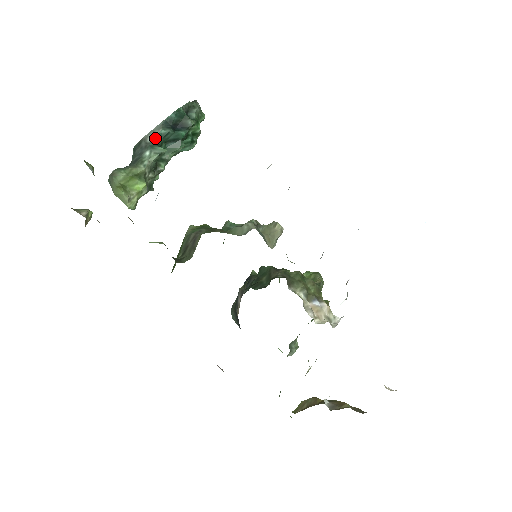
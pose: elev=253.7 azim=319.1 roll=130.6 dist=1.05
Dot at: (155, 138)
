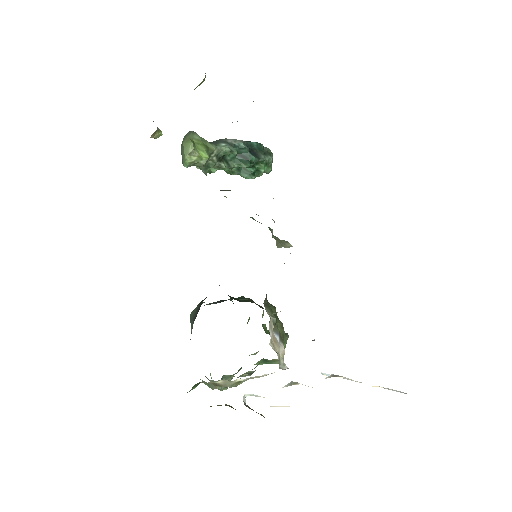
Dot at: (234, 144)
